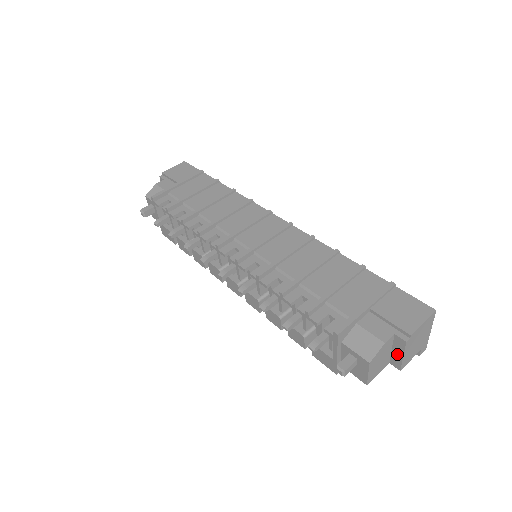
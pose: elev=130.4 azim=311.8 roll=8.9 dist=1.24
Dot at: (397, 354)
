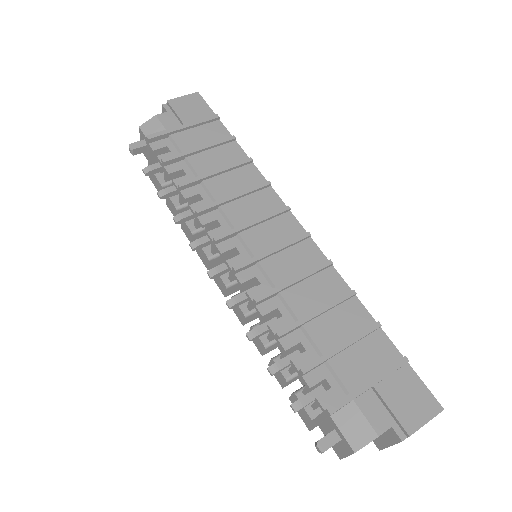
Dot at: (384, 440)
